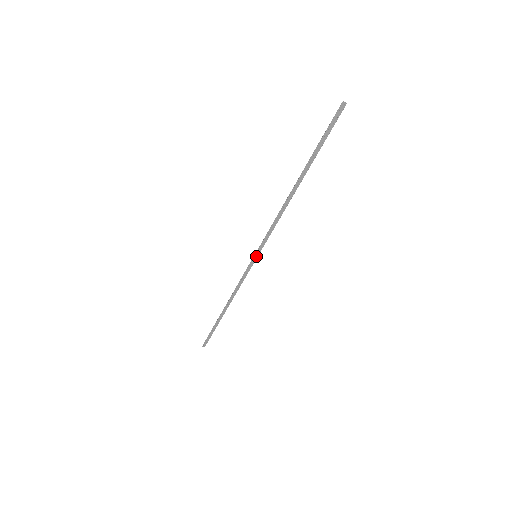
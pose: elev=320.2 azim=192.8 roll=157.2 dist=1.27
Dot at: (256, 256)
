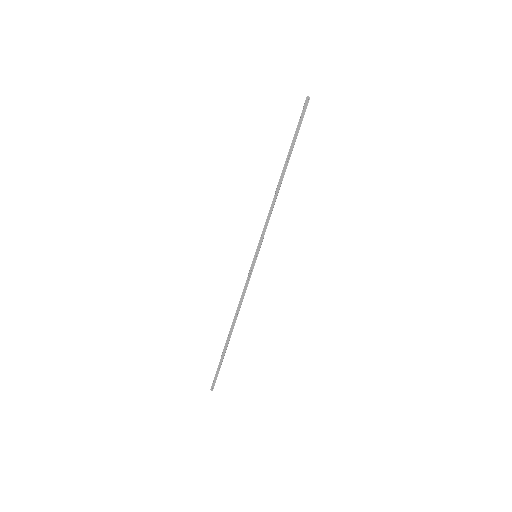
Dot at: (256, 256)
